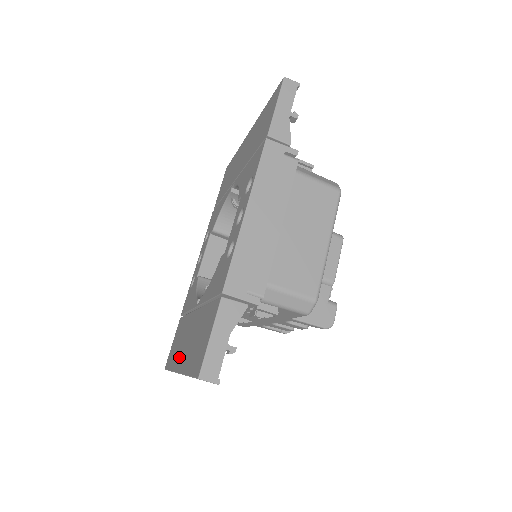
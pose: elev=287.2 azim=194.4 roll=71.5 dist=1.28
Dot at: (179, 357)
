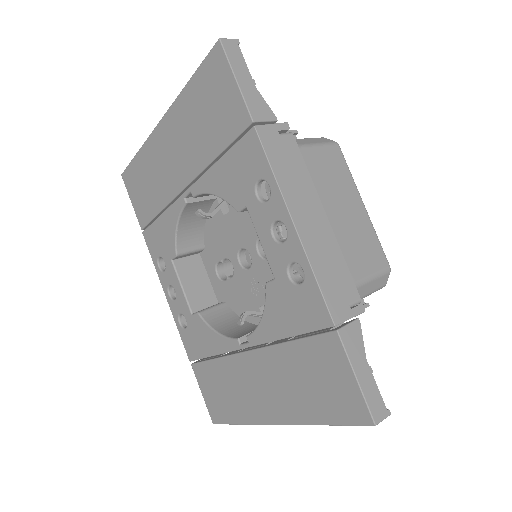
Dot at: (258, 408)
